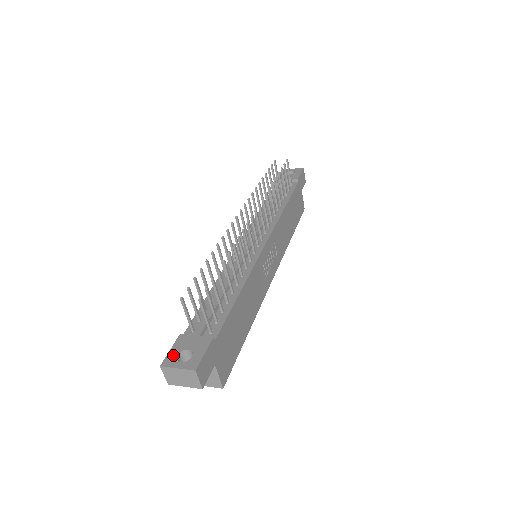
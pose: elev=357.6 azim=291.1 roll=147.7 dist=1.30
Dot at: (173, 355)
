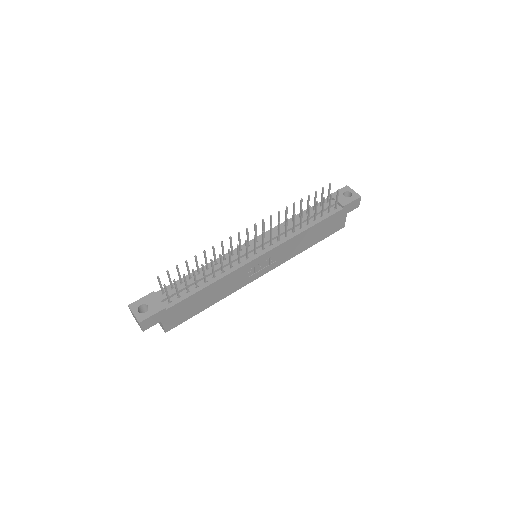
Dot at: (139, 303)
